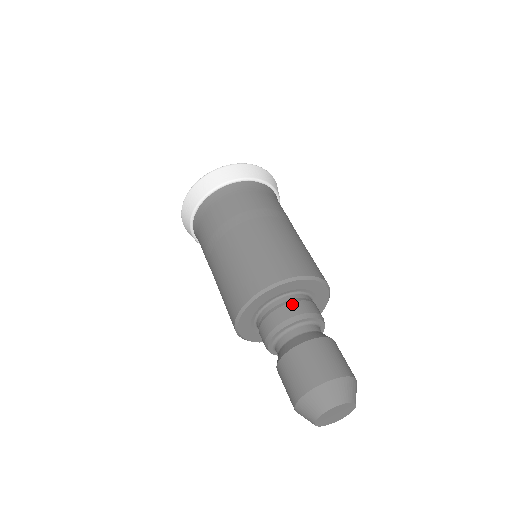
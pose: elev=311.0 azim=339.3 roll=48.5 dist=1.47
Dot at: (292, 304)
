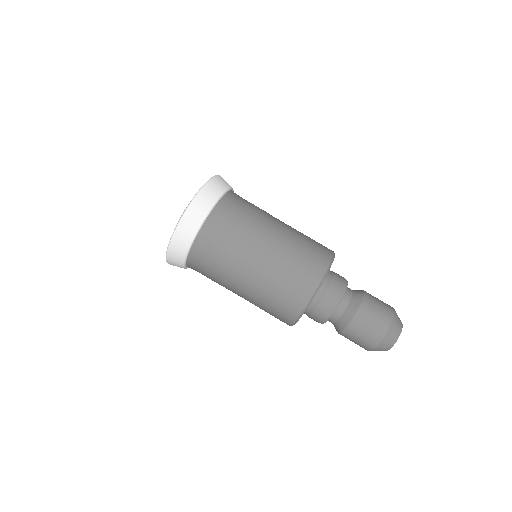
Dot at: (335, 275)
